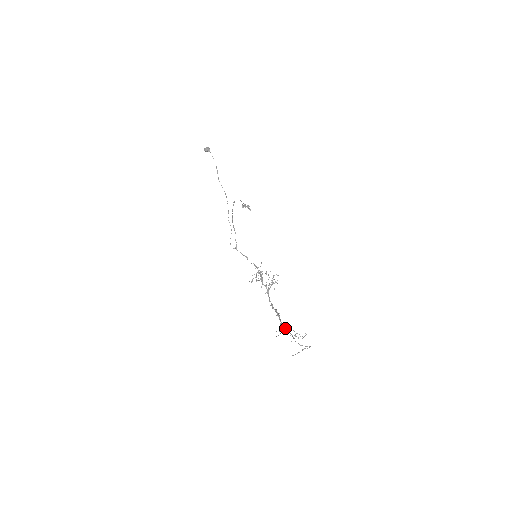
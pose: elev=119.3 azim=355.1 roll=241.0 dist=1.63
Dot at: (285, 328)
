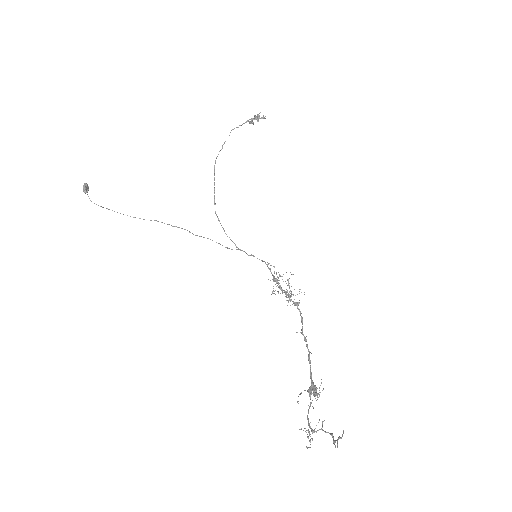
Dot at: (315, 390)
